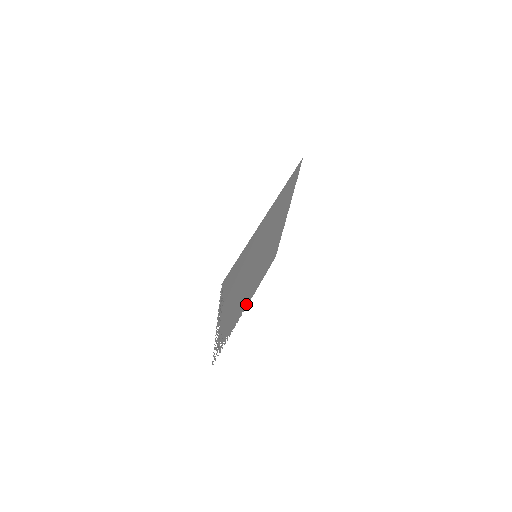
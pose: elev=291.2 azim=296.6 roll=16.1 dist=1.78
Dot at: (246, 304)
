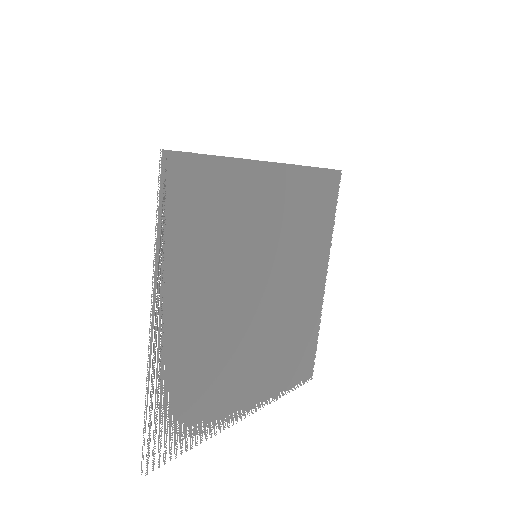
Dot at: (243, 403)
